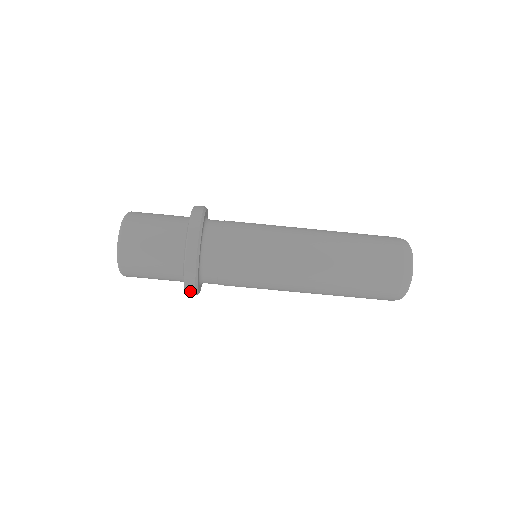
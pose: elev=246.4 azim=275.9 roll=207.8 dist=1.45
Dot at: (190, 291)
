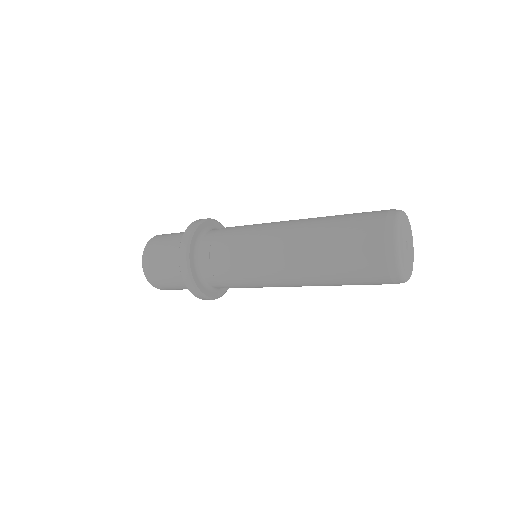
Dot at: (206, 299)
